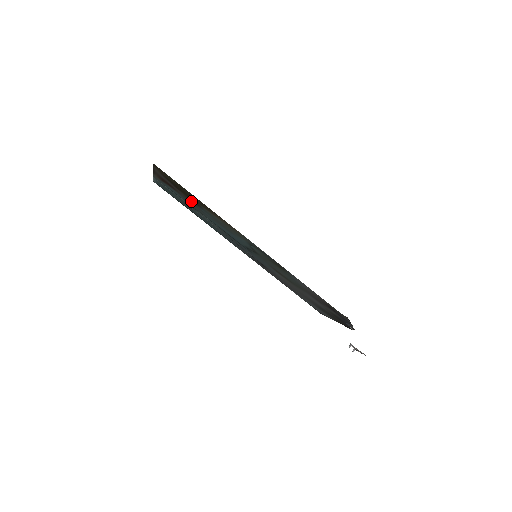
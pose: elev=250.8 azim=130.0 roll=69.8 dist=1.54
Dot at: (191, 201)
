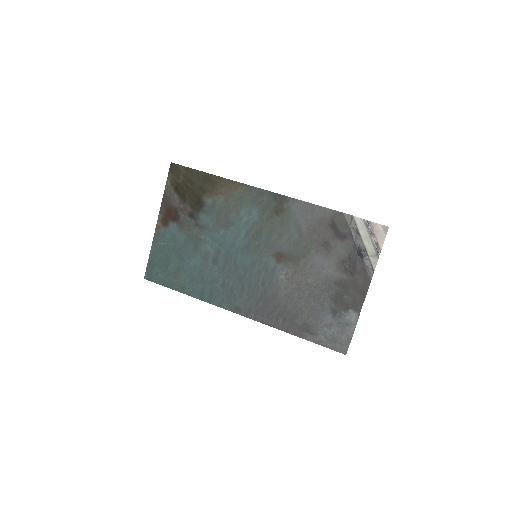
Dot at: (193, 214)
